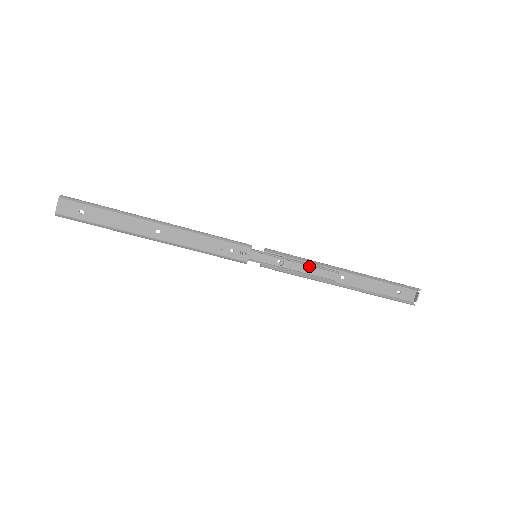
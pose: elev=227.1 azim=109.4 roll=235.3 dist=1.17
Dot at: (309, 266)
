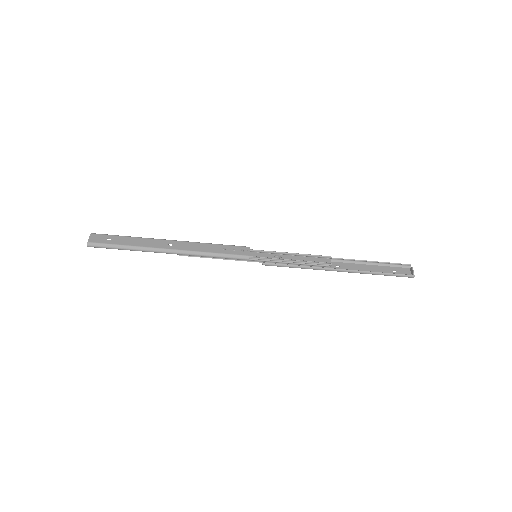
Dot at: (304, 257)
